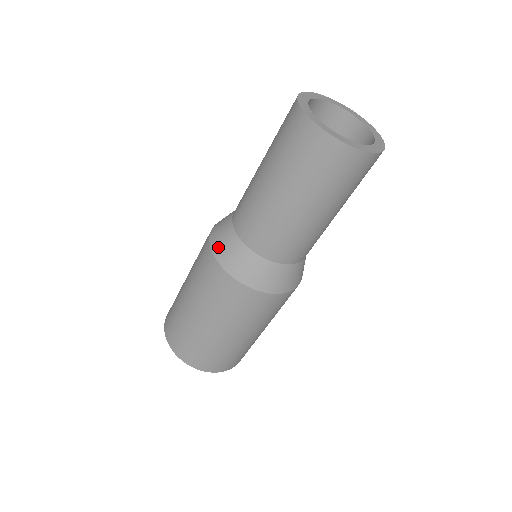
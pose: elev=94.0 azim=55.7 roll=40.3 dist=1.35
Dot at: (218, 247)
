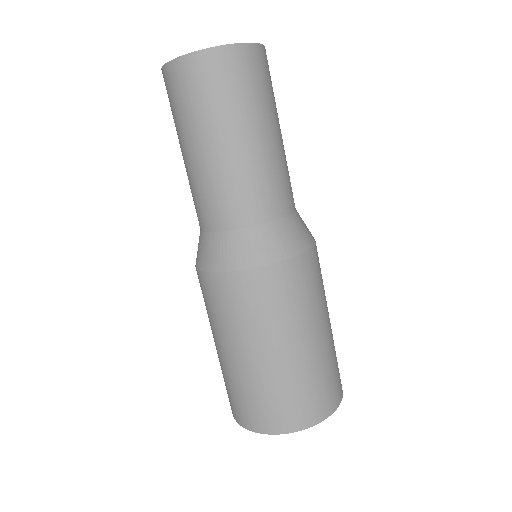
Dot at: (224, 261)
